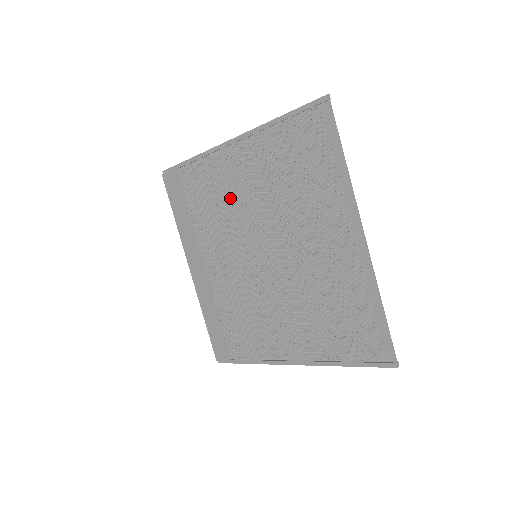
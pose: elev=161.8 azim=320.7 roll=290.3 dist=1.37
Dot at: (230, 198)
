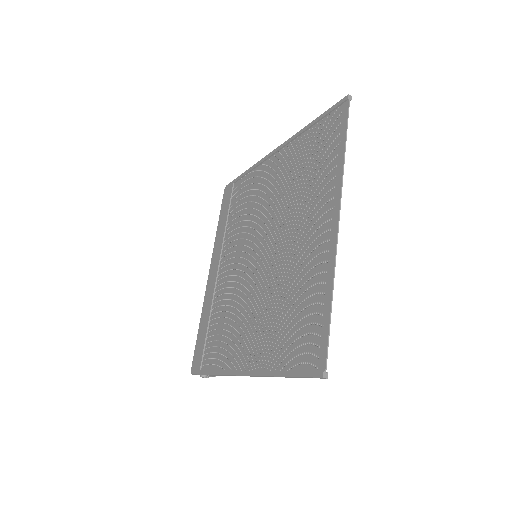
Dot at: (258, 202)
